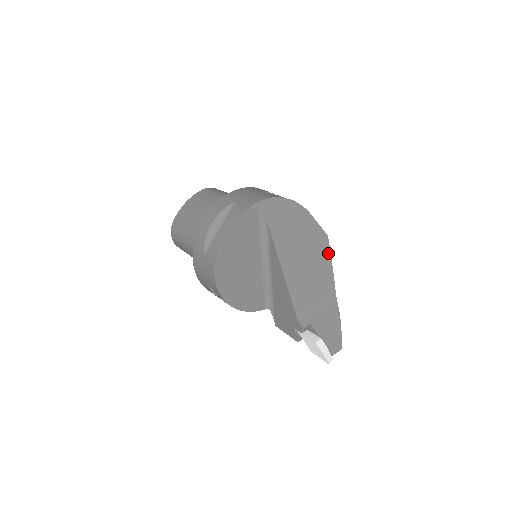
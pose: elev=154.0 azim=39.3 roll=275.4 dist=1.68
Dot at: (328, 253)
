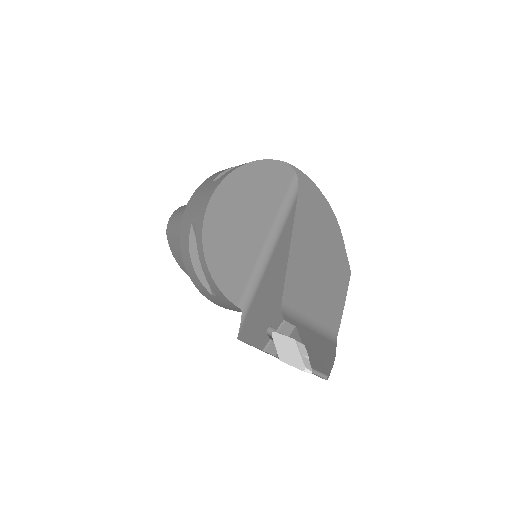
Dot at: (345, 287)
